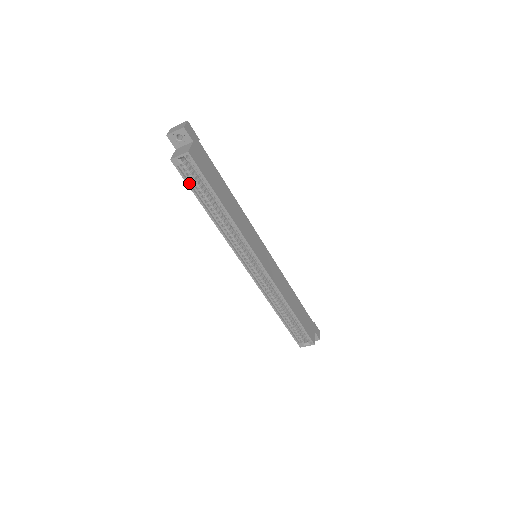
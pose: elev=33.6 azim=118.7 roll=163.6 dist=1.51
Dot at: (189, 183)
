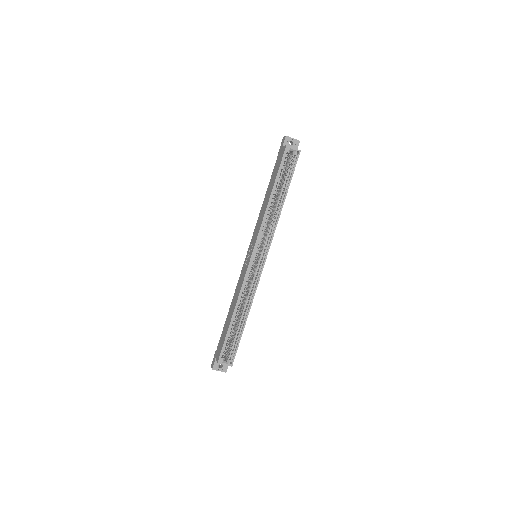
Dot at: (281, 167)
